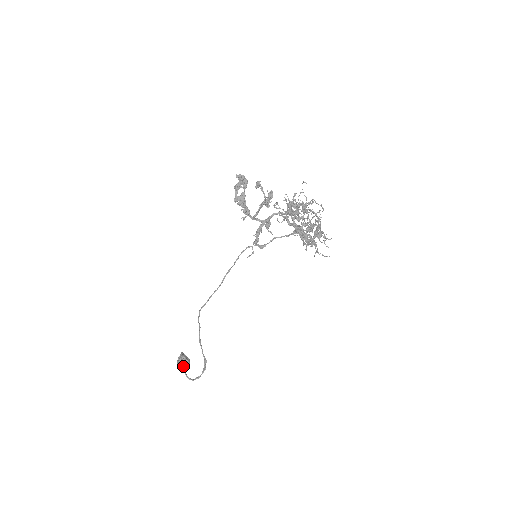
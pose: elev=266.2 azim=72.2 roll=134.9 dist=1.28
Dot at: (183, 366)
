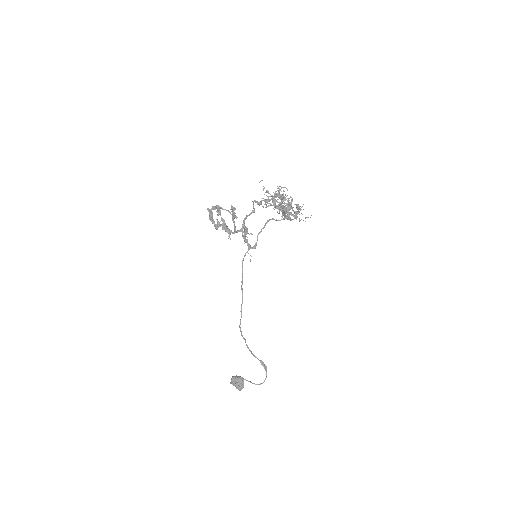
Dot at: (242, 384)
